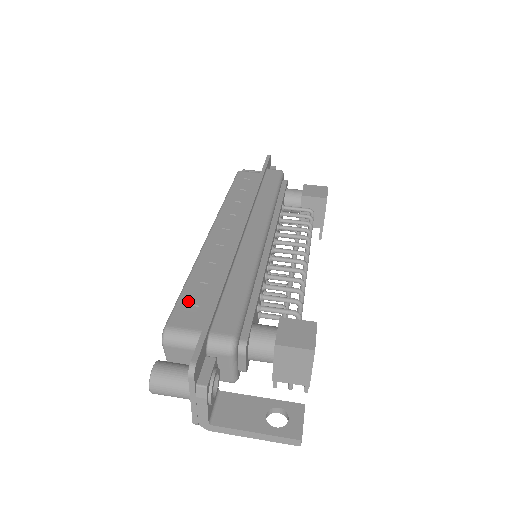
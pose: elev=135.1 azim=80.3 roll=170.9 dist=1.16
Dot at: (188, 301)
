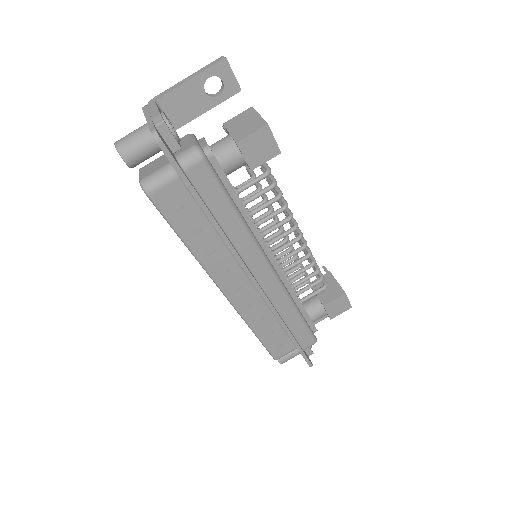
Dot at: (272, 344)
